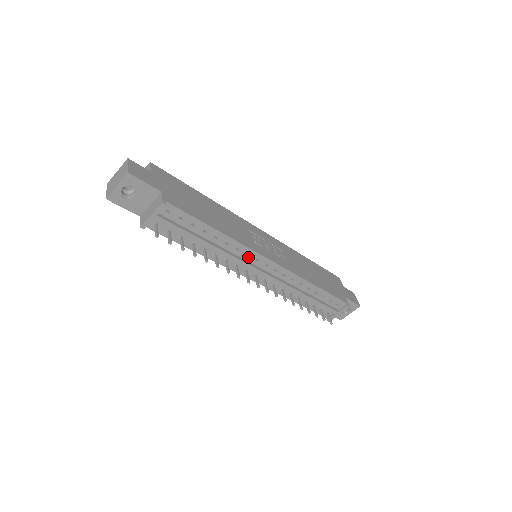
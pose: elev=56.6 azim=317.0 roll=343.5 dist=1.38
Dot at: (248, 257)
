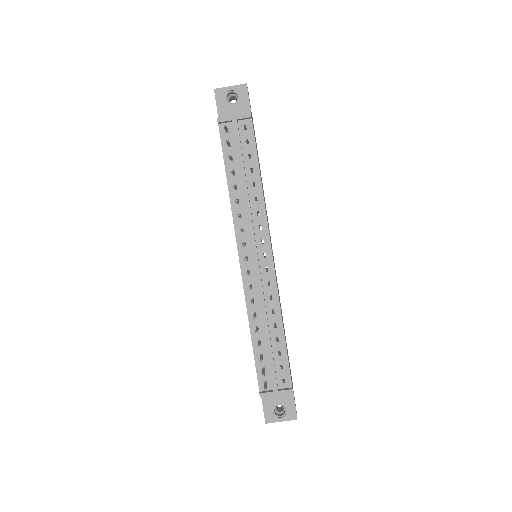
Dot at: (259, 230)
